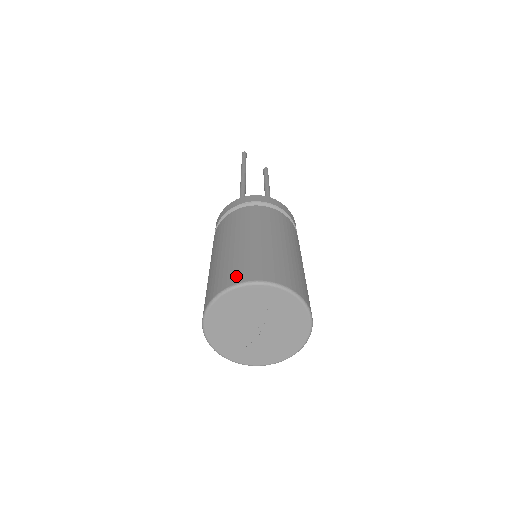
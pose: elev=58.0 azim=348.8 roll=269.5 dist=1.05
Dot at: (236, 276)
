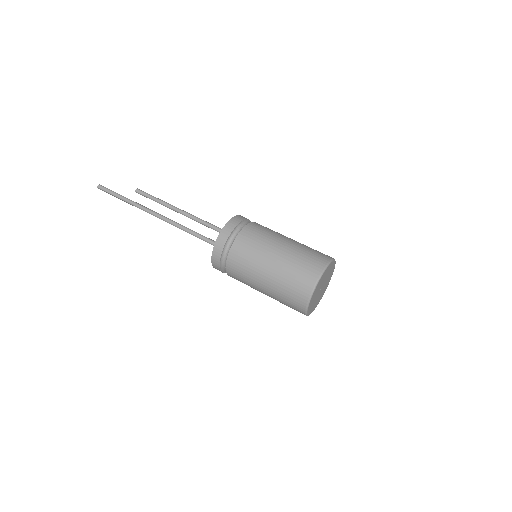
Dot at: (312, 273)
